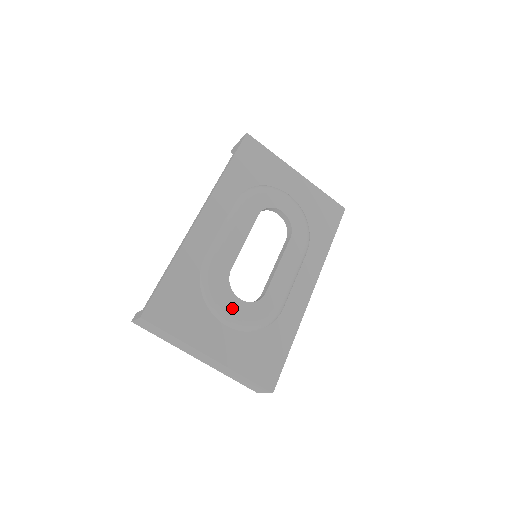
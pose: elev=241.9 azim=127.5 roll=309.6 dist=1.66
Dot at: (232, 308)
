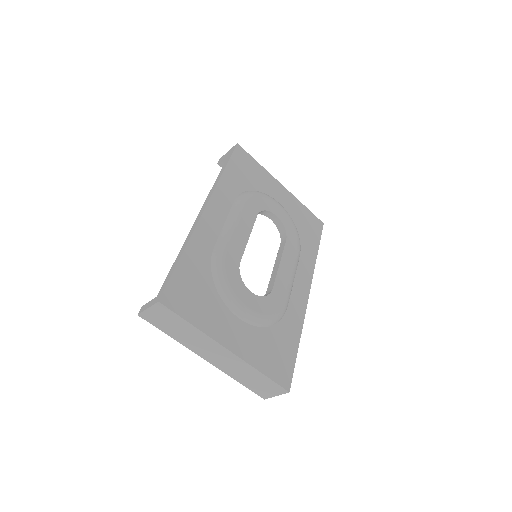
Dot at: (245, 300)
